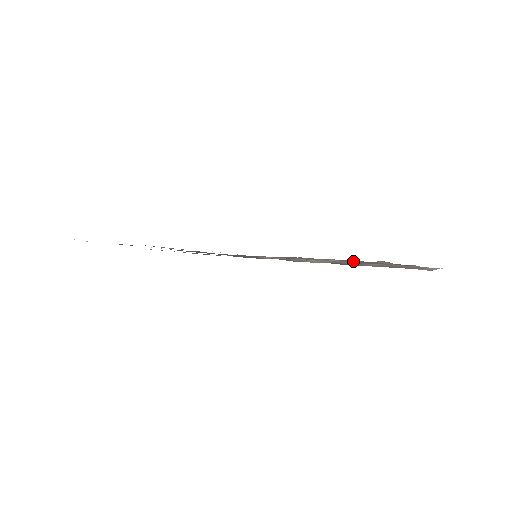
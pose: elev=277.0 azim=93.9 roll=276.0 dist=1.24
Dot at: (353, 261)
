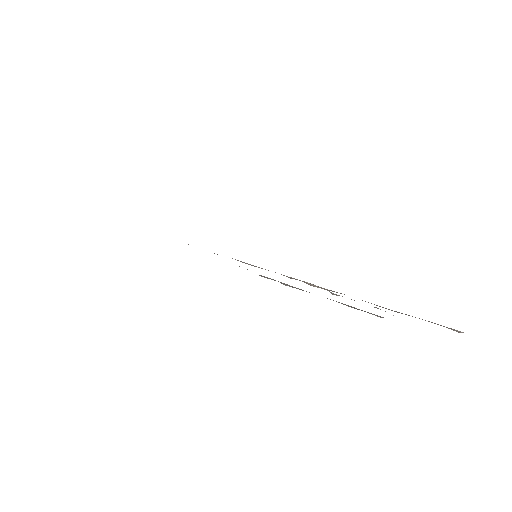
Dot at: occluded
